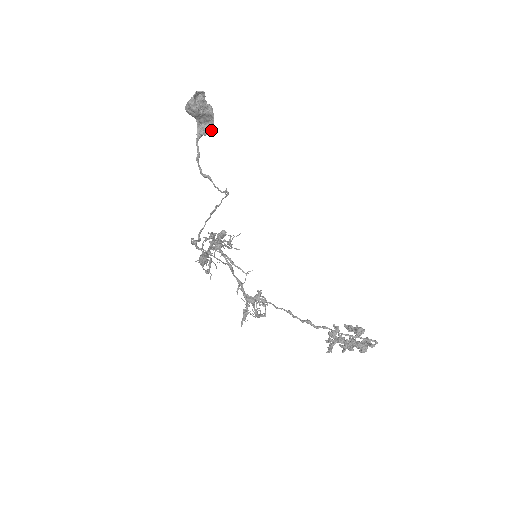
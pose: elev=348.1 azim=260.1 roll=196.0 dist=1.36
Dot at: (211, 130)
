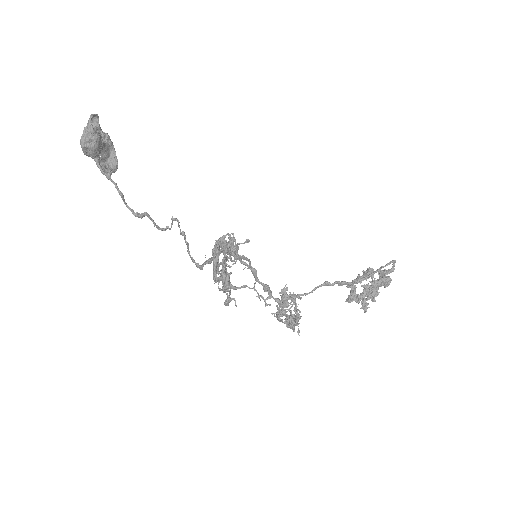
Dot at: (117, 164)
